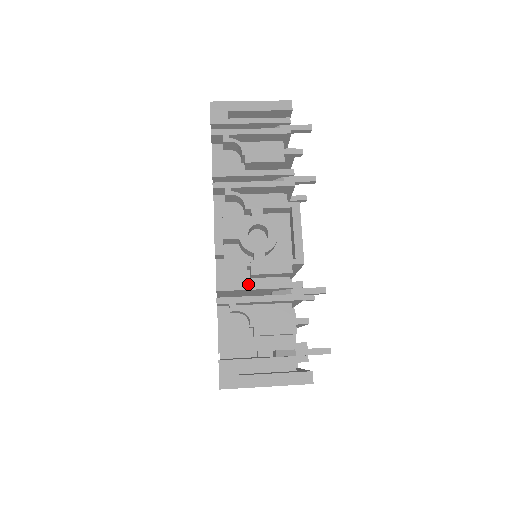
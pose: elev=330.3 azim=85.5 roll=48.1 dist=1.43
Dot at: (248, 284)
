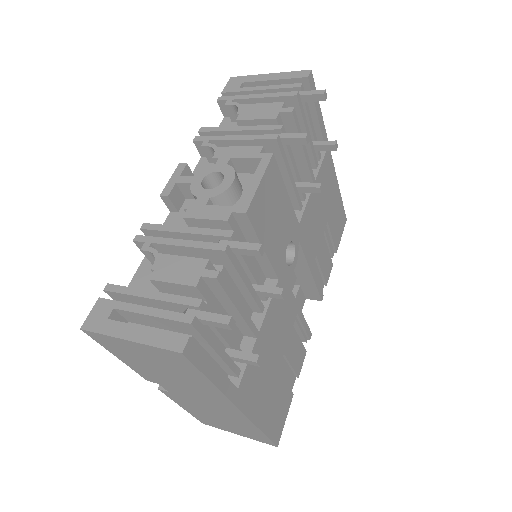
Dot at: (174, 226)
